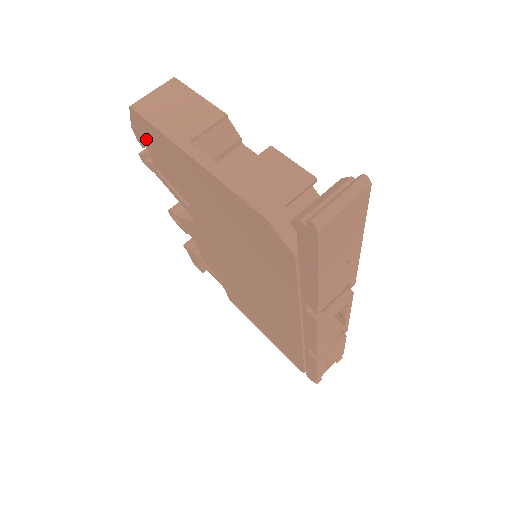
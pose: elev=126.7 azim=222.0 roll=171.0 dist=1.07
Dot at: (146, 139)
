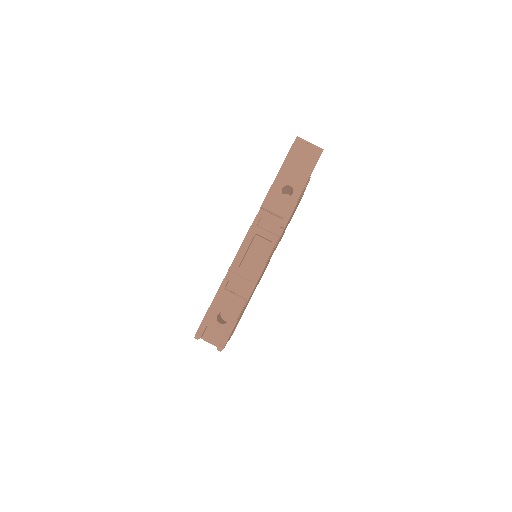
Dot at: occluded
